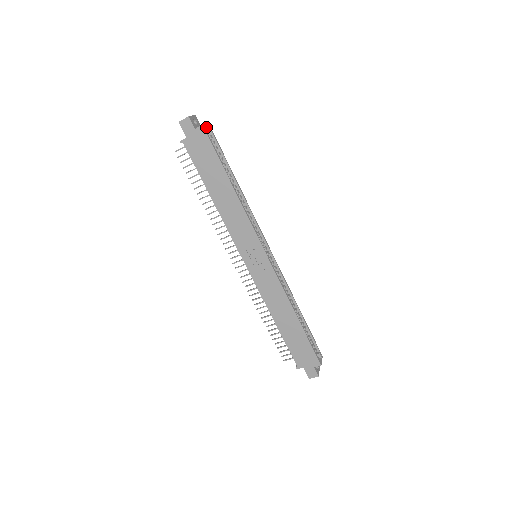
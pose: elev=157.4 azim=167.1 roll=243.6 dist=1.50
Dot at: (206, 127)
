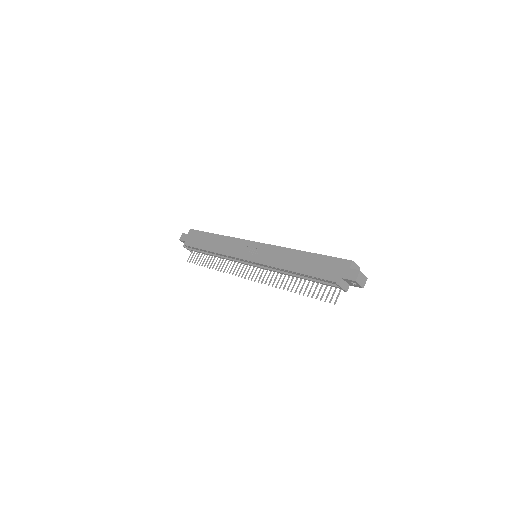
Dot at: occluded
